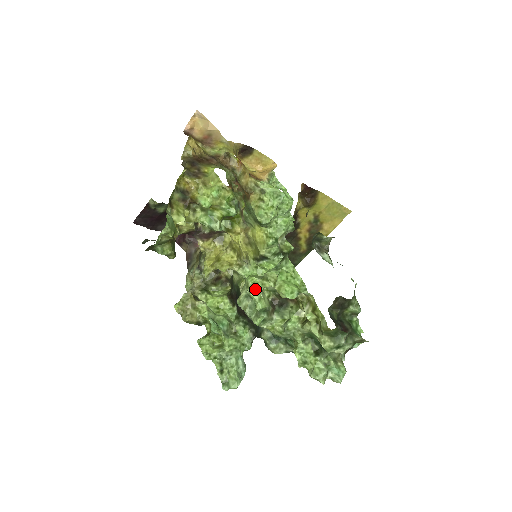
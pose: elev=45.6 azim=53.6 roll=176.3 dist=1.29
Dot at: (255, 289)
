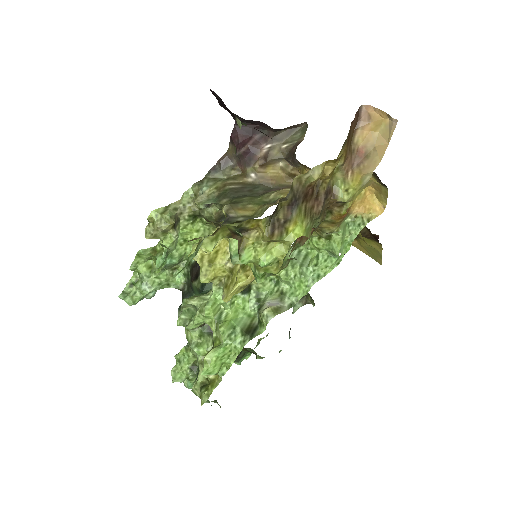
Dot at: (203, 318)
